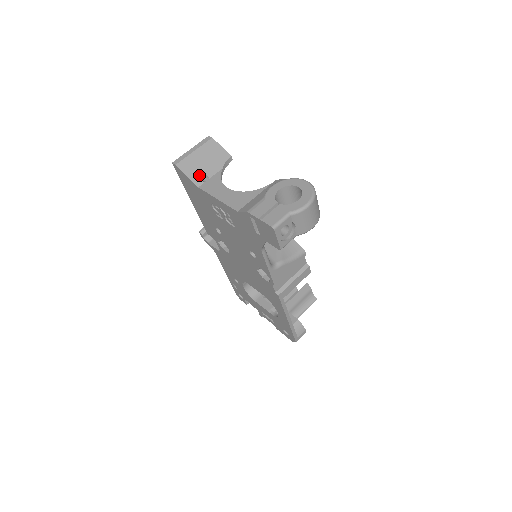
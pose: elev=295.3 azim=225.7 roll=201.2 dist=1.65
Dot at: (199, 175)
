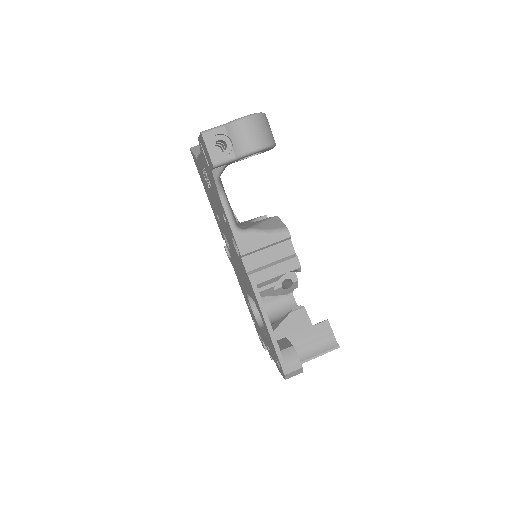
Dot at: occluded
